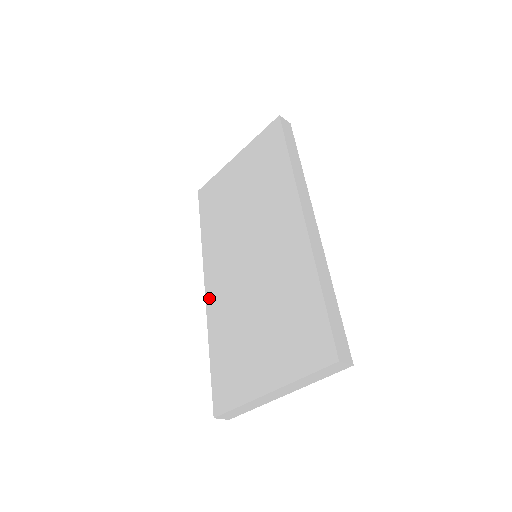
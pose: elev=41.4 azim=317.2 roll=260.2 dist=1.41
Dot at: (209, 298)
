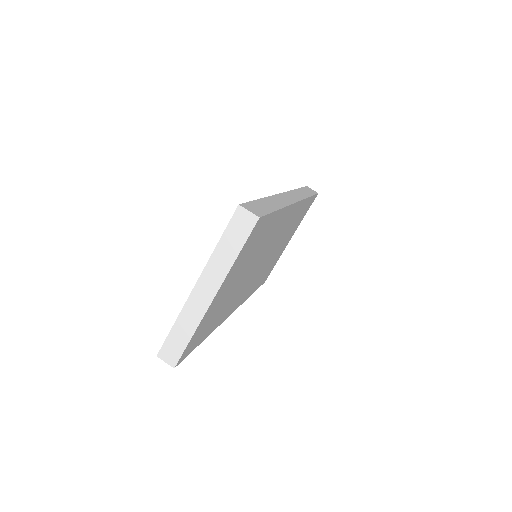
Dot at: occluded
